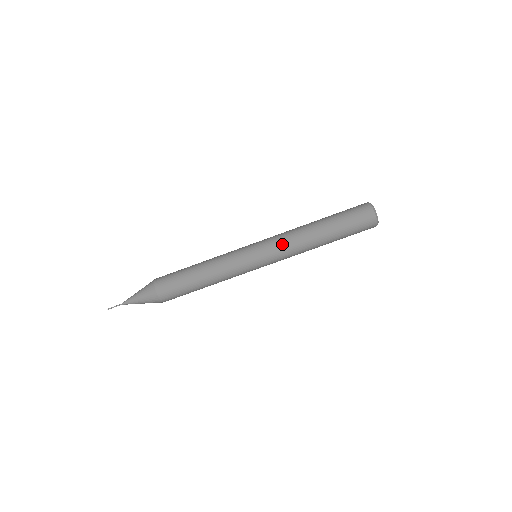
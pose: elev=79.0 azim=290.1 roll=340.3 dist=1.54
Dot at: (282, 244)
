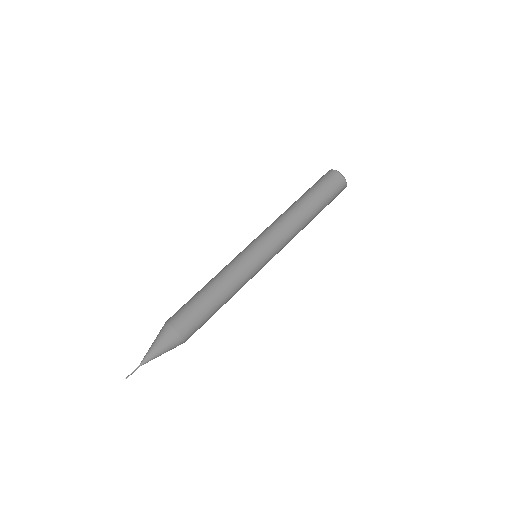
Dot at: (273, 228)
